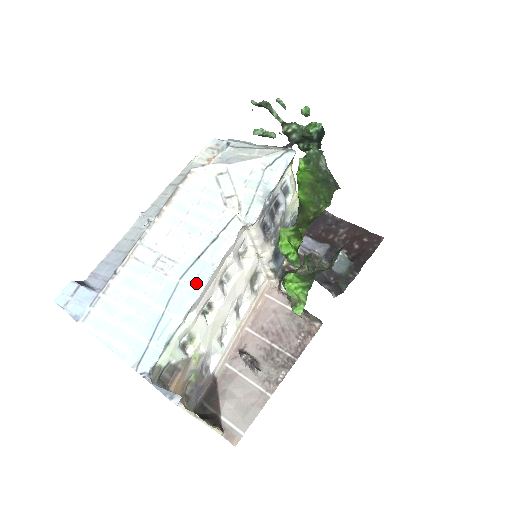
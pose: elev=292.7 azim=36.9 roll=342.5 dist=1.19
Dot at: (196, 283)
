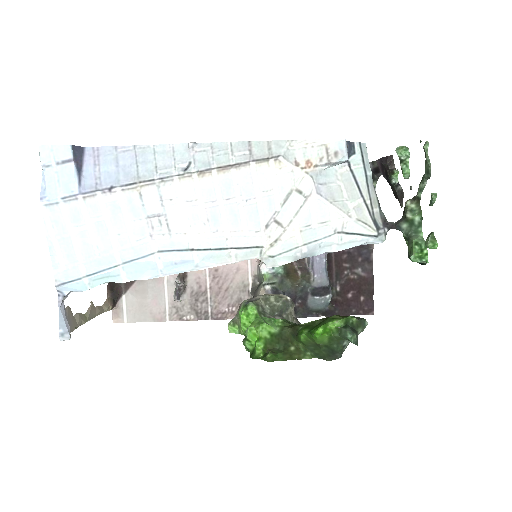
Dot at: (167, 268)
